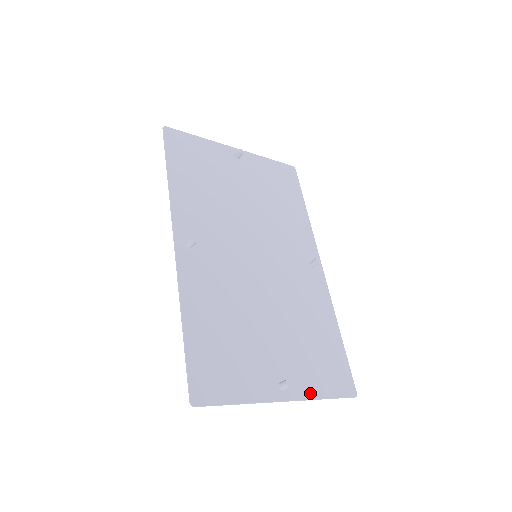
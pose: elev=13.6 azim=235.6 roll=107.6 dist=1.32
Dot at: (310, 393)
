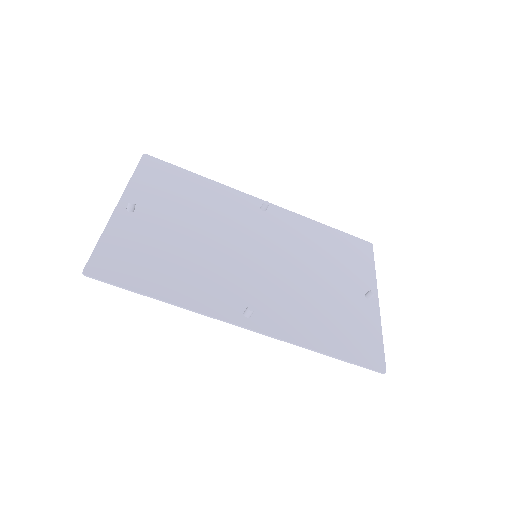
Dot at: (372, 278)
